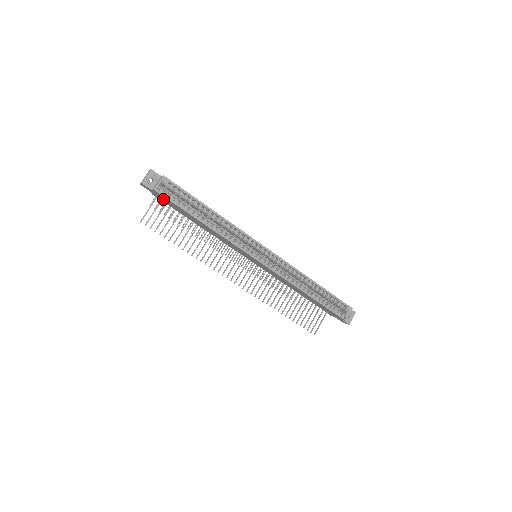
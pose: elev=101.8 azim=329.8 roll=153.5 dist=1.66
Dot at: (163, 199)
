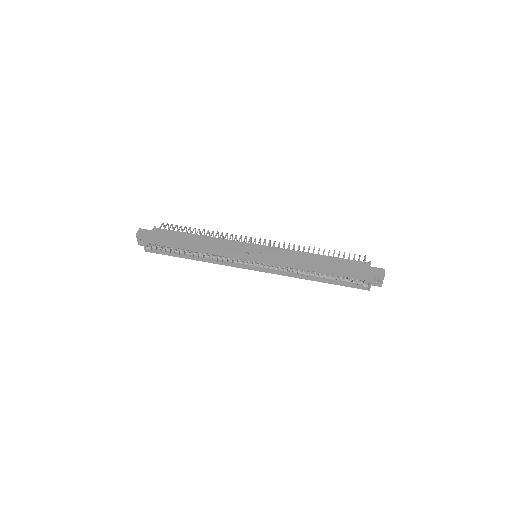
Dot at: occluded
